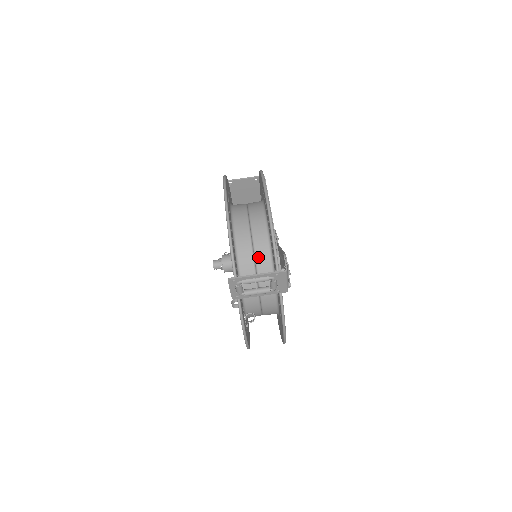
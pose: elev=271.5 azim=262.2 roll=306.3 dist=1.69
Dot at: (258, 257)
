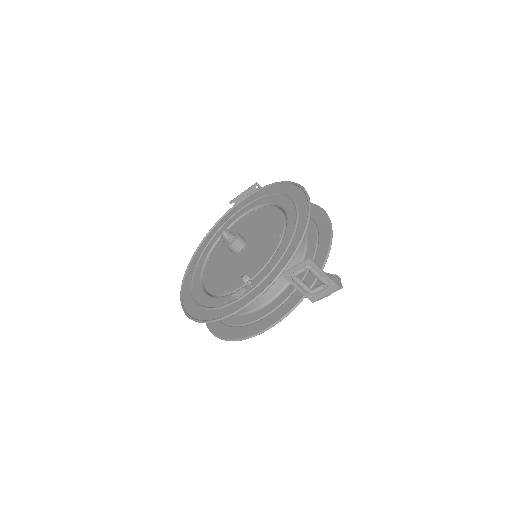
Dot at: occluded
